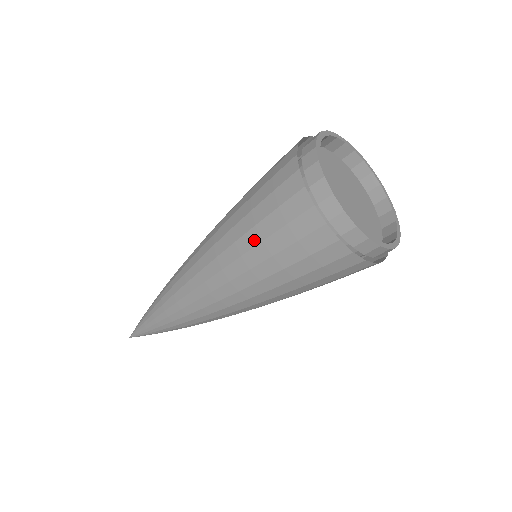
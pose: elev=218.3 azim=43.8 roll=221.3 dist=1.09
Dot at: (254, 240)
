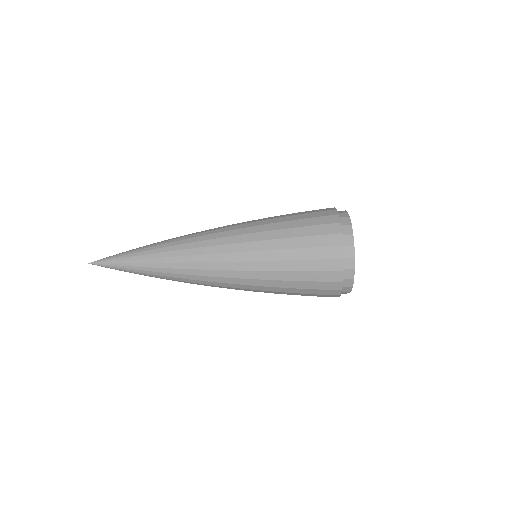
Dot at: (287, 219)
